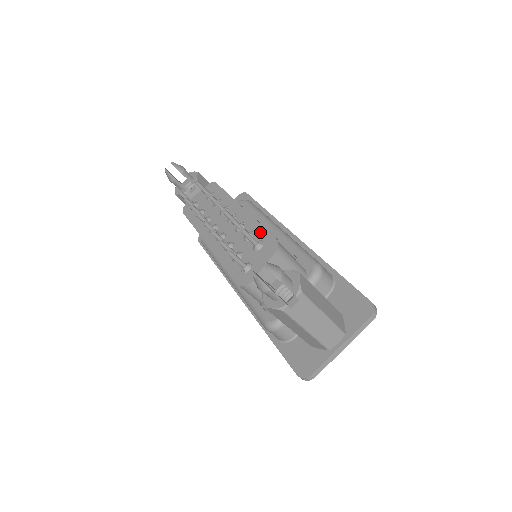
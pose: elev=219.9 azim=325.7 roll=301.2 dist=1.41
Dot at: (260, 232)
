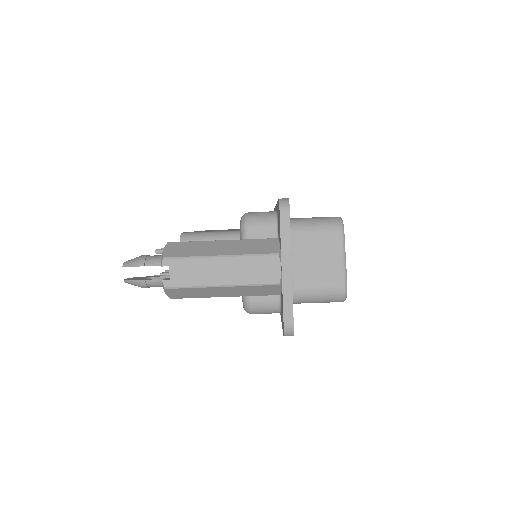
Dot at: occluded
